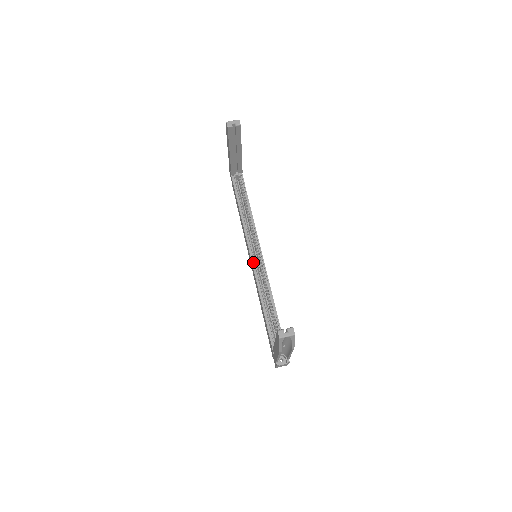
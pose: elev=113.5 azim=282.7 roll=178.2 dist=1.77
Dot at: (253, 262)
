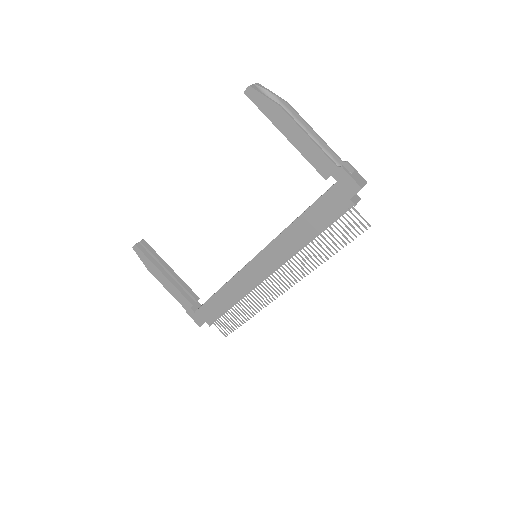
Dot at: (258, 256)
